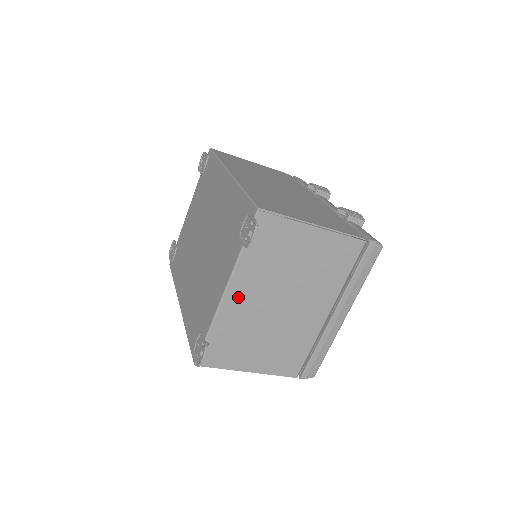
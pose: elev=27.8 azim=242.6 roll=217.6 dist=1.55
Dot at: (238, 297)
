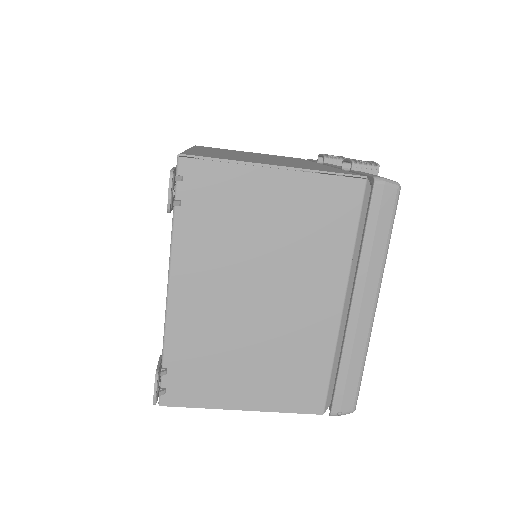
Dot at: (190, 294)
